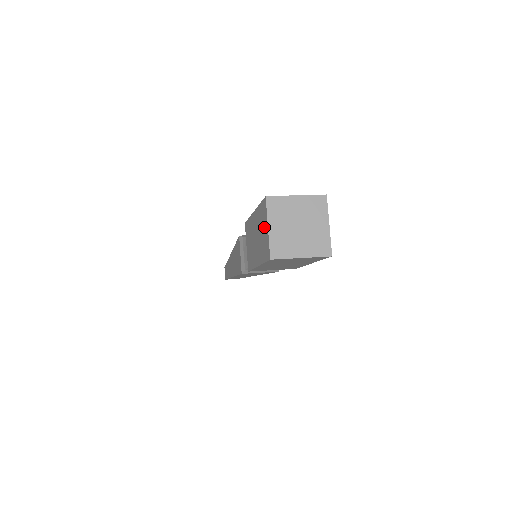
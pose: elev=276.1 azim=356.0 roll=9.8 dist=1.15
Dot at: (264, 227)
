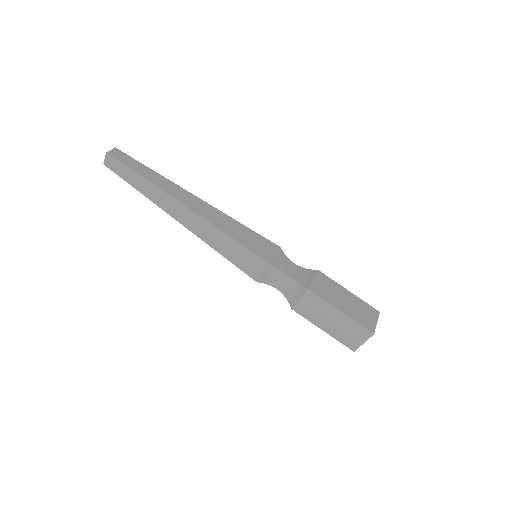
Dot at: (357, 337)
